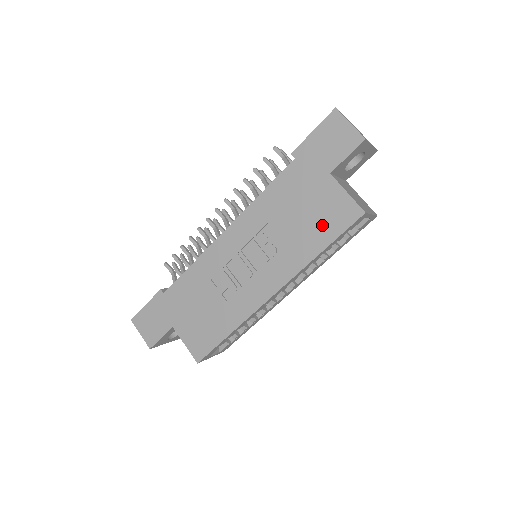
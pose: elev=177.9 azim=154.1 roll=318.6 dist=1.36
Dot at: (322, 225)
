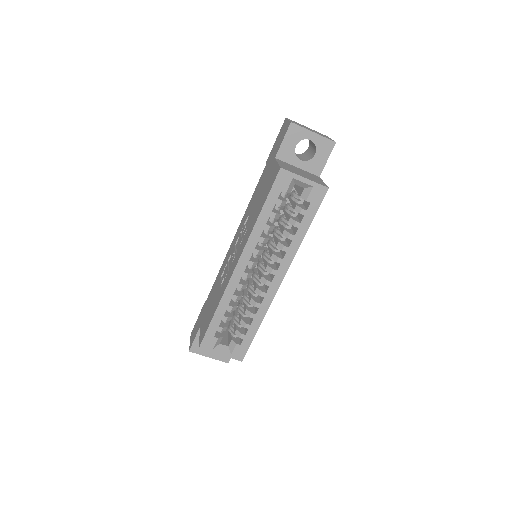
Dot at: (264, 195)
